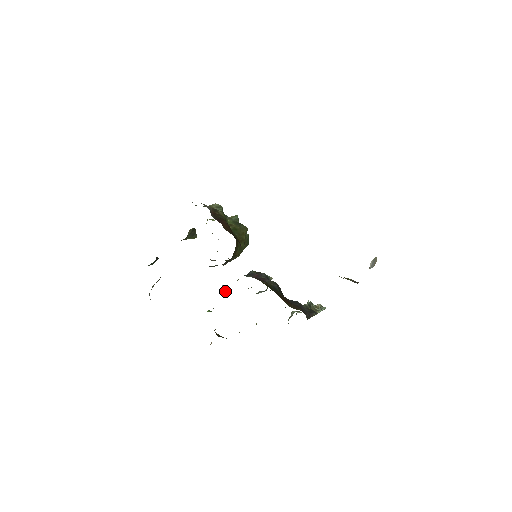
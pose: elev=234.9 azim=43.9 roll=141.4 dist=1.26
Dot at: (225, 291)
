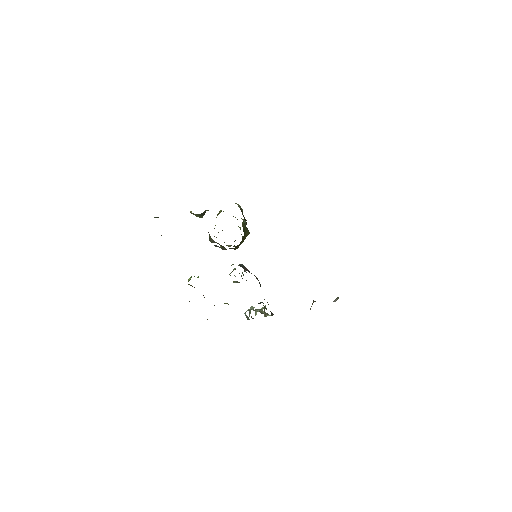
Dot at: occluded
